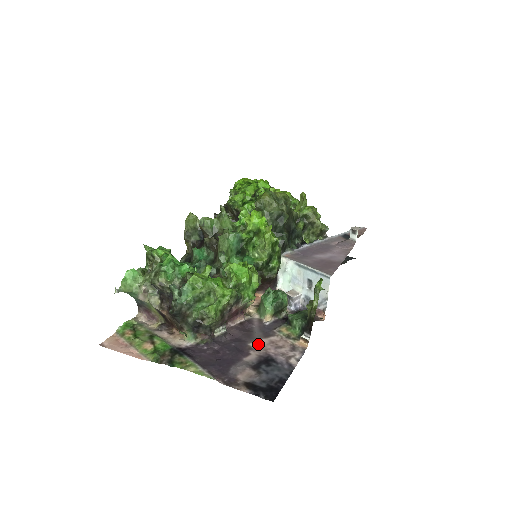
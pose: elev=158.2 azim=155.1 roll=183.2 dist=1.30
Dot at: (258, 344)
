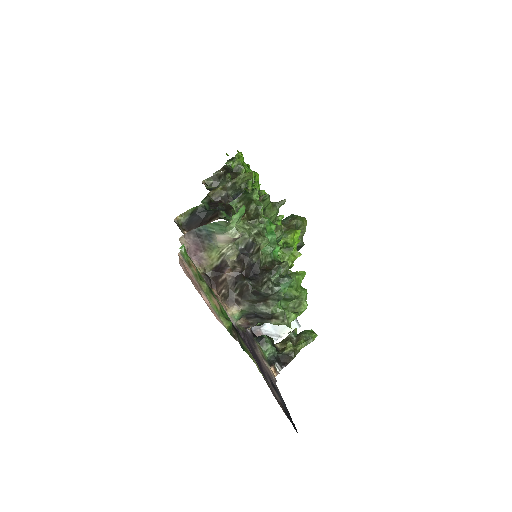
Dot at: (258, 355)
